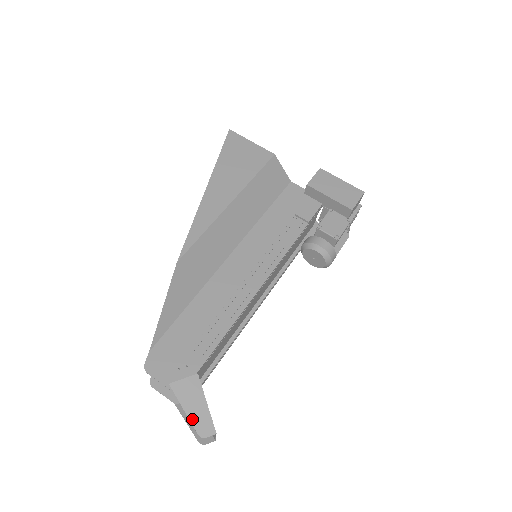
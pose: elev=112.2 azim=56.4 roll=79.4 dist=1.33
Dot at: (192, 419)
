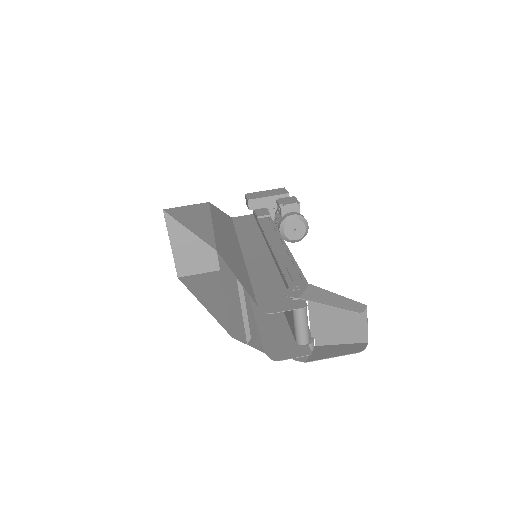
Dot at: (341, 307)
